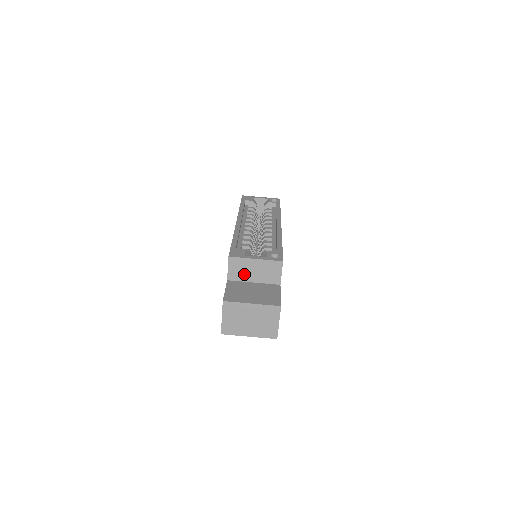
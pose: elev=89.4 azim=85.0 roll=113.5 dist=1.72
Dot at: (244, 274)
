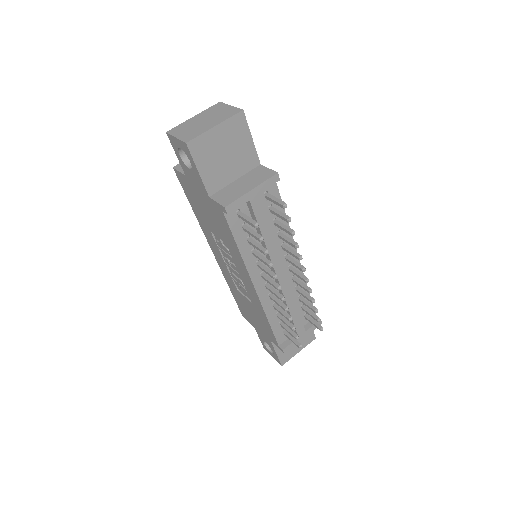
Dot at: occluded
